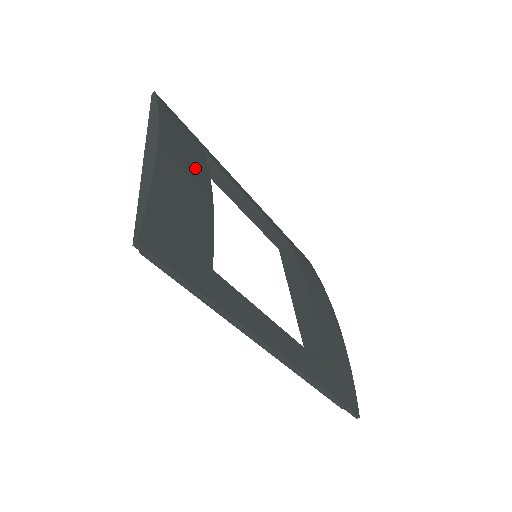
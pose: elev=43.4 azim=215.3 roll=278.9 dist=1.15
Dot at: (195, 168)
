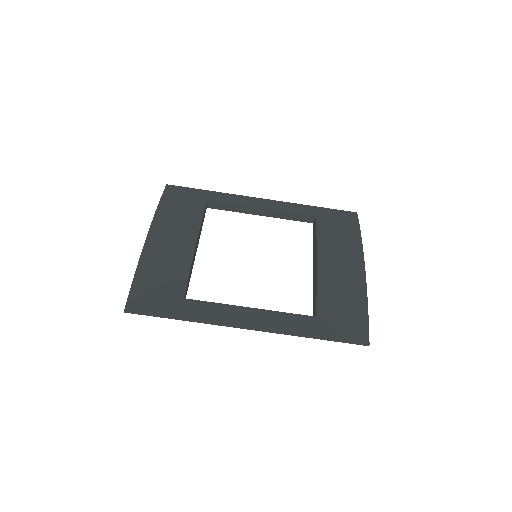
Dot at: (183, 230)
